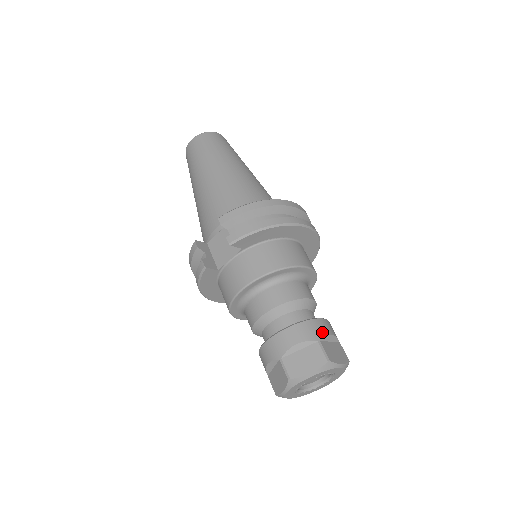
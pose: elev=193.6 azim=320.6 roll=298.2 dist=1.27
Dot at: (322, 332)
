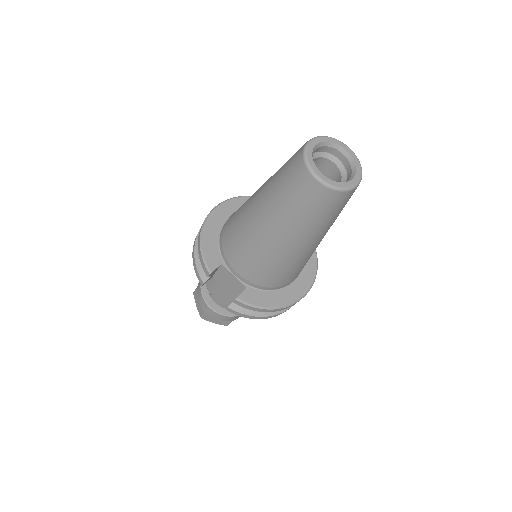
Dot at: occluded
